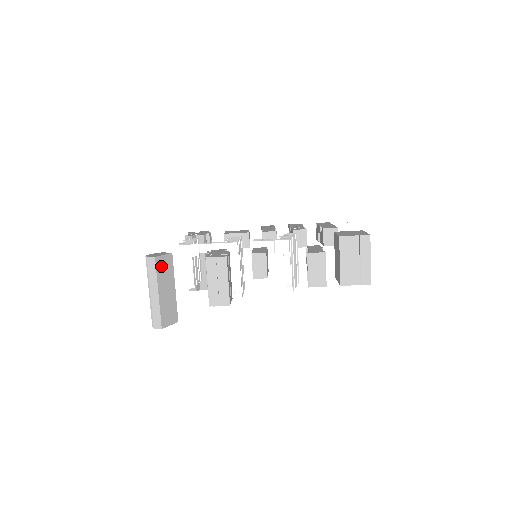
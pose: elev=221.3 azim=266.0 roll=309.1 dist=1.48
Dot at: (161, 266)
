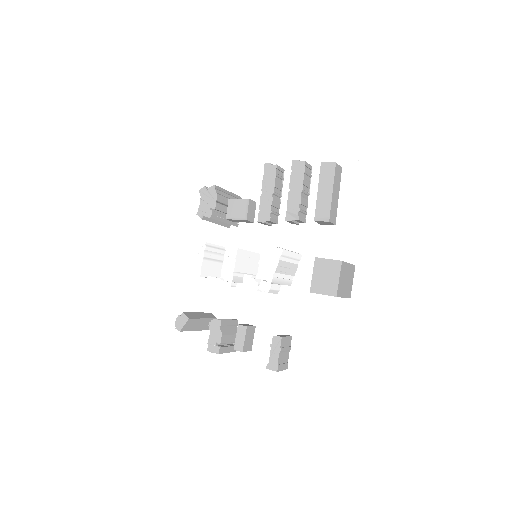
Dot at: (187, 327)
